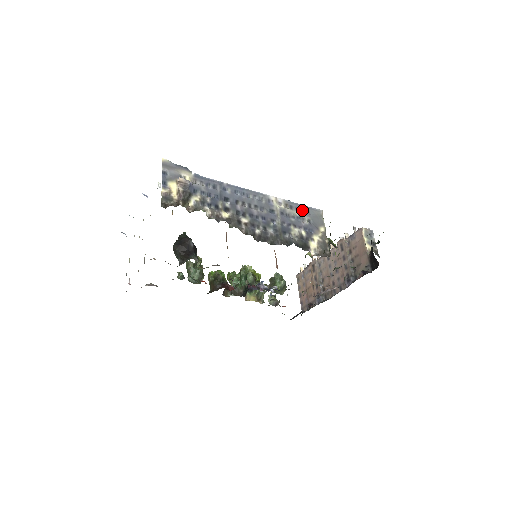
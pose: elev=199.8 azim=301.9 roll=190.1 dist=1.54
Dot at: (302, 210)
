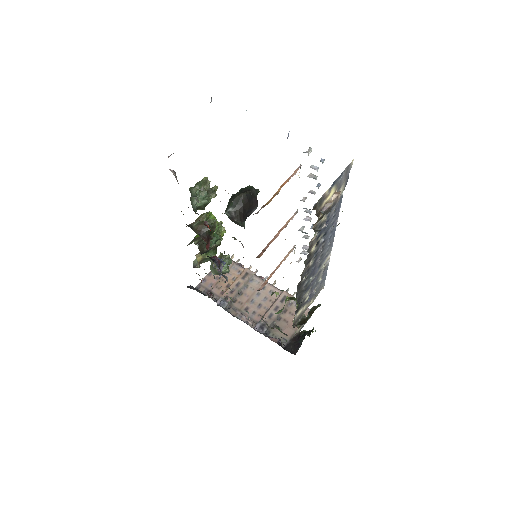
Dot at: (323, 278)
